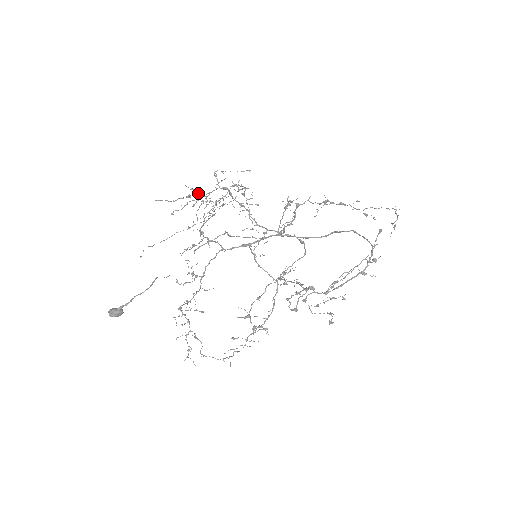
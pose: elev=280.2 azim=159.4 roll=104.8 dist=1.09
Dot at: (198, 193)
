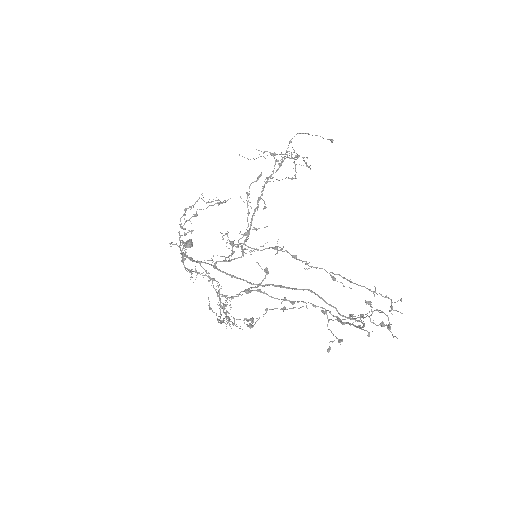
Dot at: occluded
